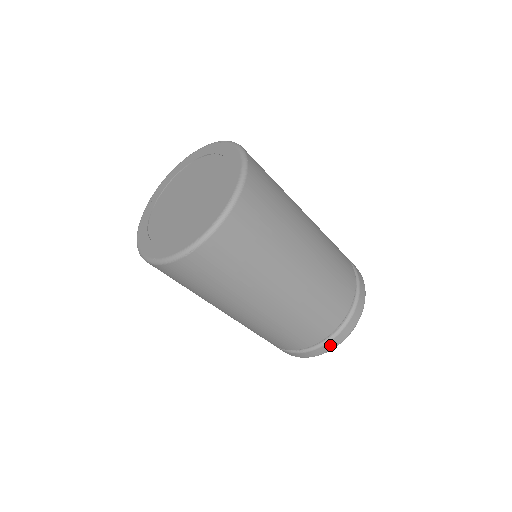
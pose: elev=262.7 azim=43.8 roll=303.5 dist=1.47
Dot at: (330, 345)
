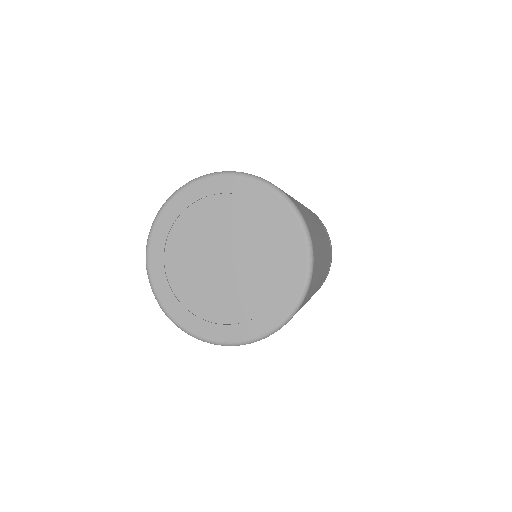
Dot at: occluded
